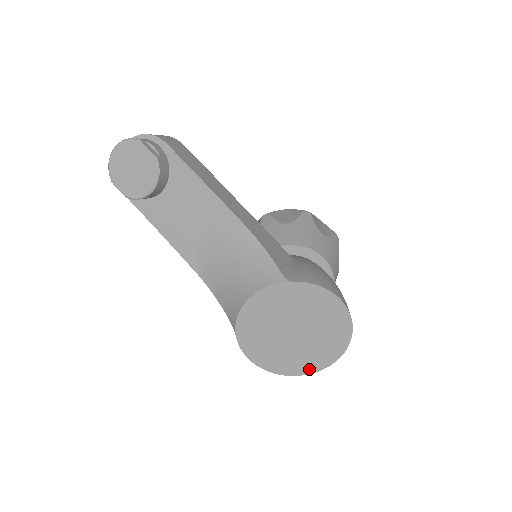
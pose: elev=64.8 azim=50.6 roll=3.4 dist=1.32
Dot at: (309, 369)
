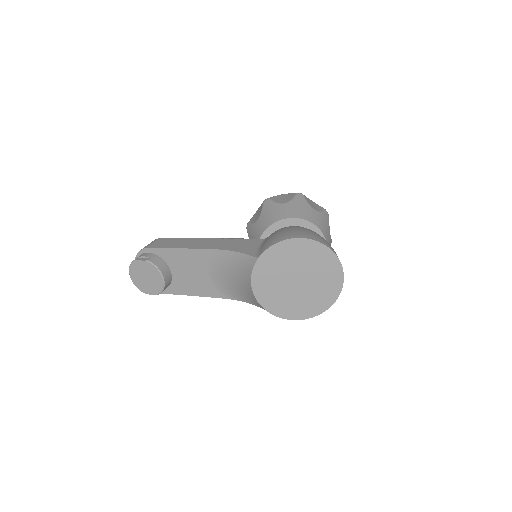
Dot at: (335, 293)
